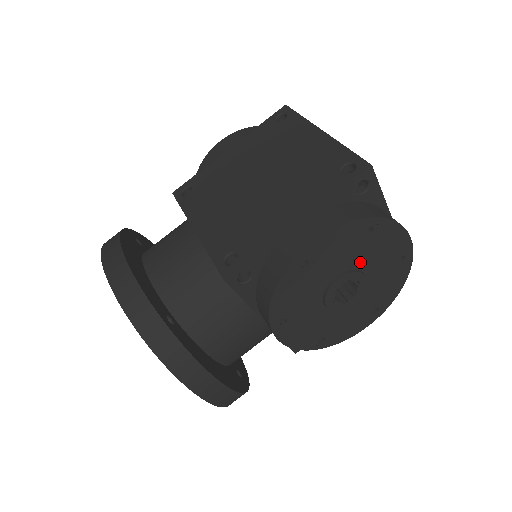
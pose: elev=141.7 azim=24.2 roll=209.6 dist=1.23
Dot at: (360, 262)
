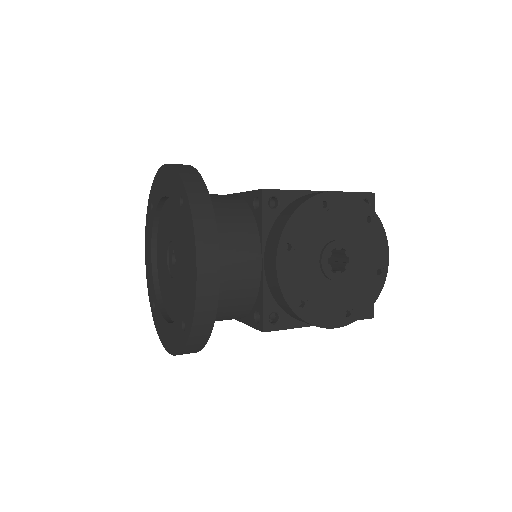
Dot at: (354, 243)
